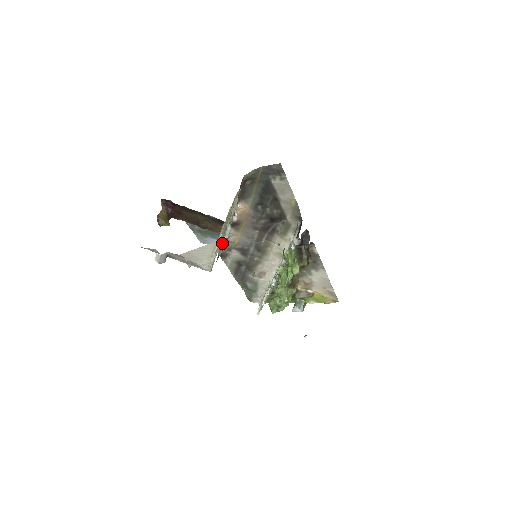
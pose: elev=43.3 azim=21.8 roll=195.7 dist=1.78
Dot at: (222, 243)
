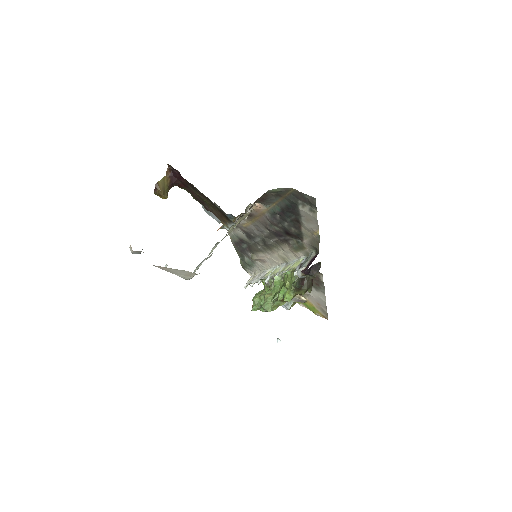
Dot at: occluded
